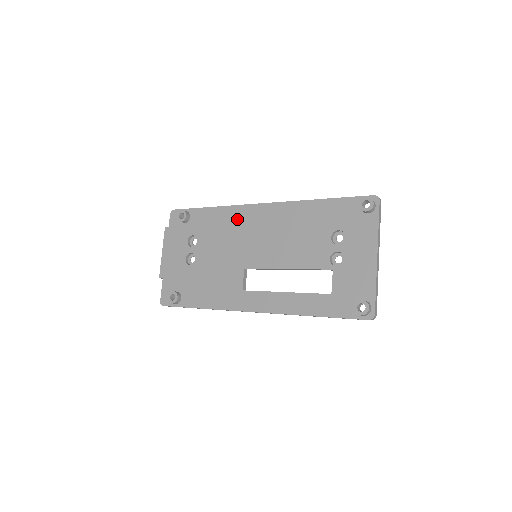
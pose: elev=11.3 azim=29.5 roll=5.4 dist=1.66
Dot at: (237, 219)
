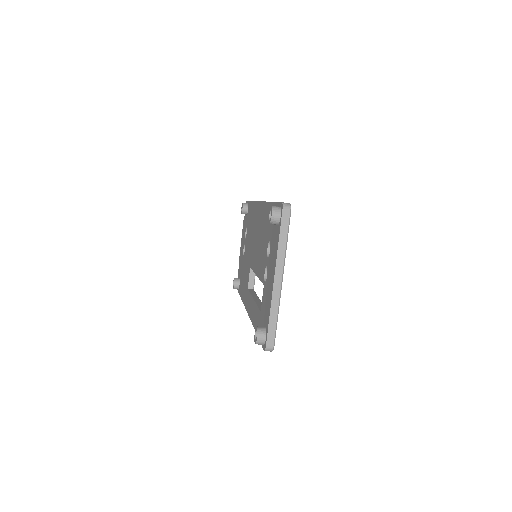
Dot at: (254, 216)
